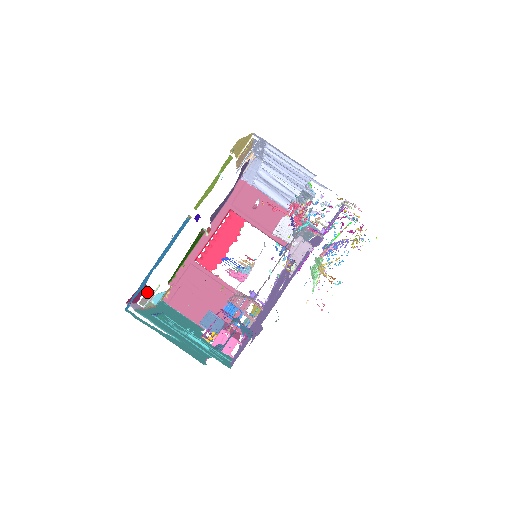
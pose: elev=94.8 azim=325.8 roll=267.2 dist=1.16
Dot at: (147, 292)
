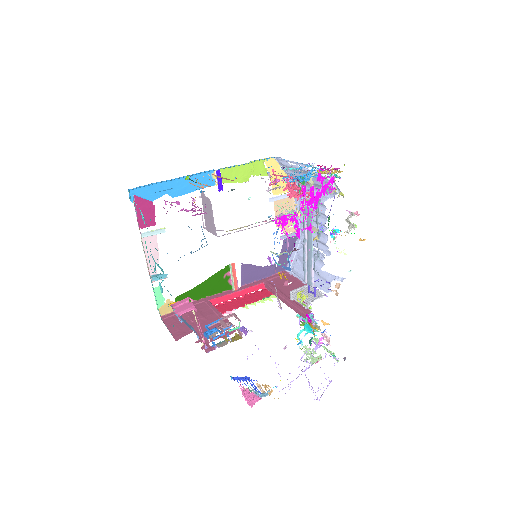
Dot at: (152, 239)
